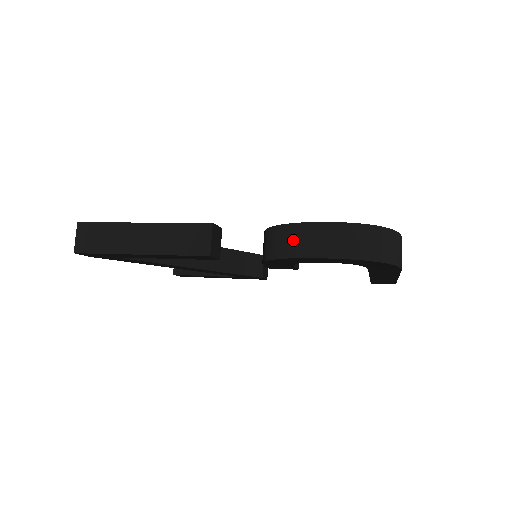
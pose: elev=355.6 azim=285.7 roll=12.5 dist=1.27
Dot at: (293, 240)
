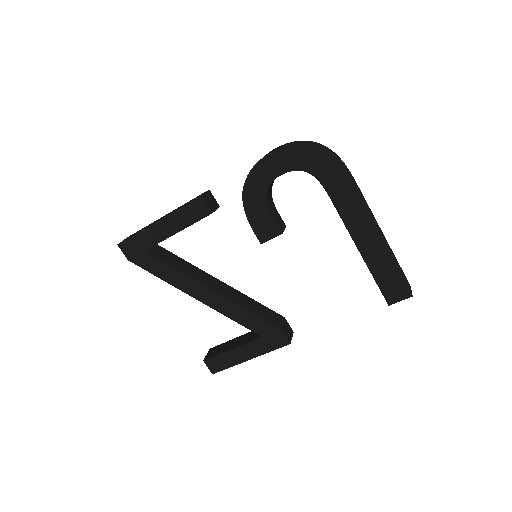
Dot at: occluded
